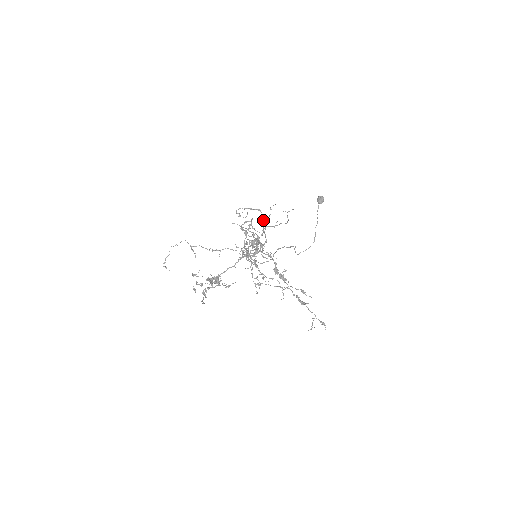
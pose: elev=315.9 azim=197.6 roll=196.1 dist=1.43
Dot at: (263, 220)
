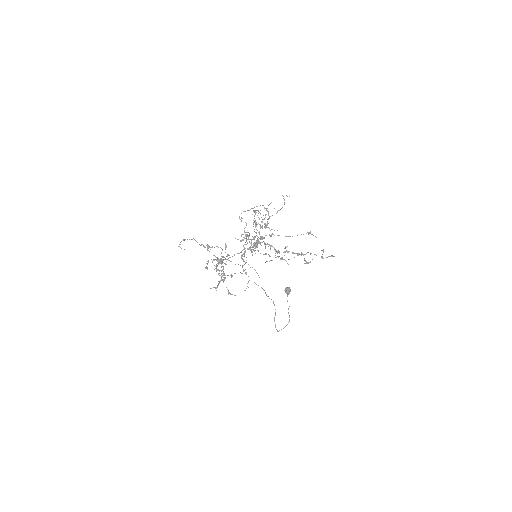
Dot at: occluded
